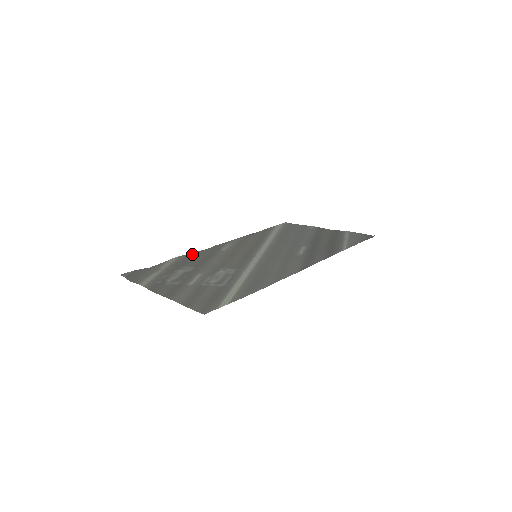
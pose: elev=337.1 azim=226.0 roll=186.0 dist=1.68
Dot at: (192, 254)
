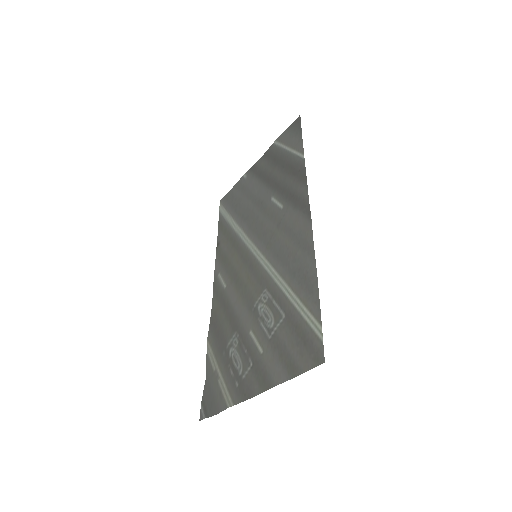
Dot at: (212, 323)
